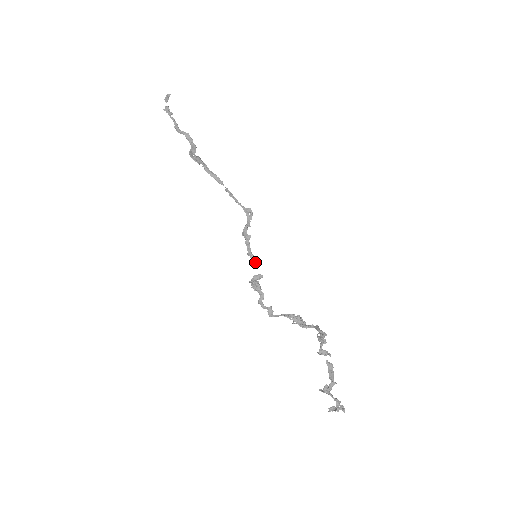
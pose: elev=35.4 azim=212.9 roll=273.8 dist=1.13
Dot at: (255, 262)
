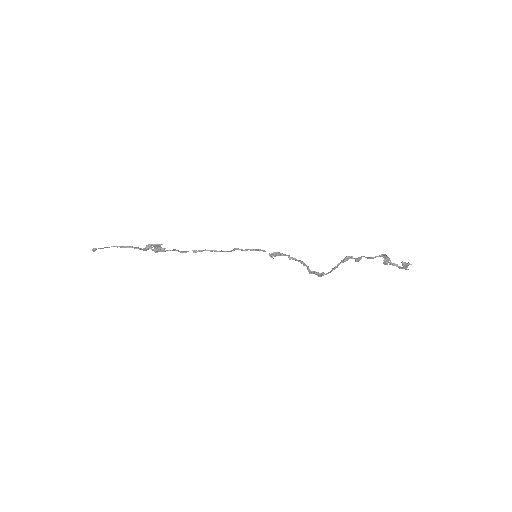
Dot at: (261, 250)
